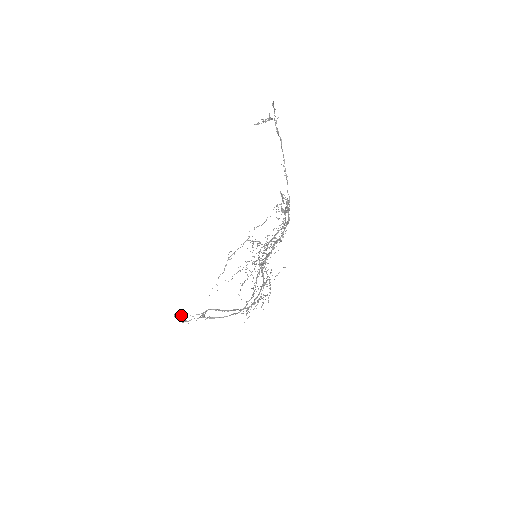
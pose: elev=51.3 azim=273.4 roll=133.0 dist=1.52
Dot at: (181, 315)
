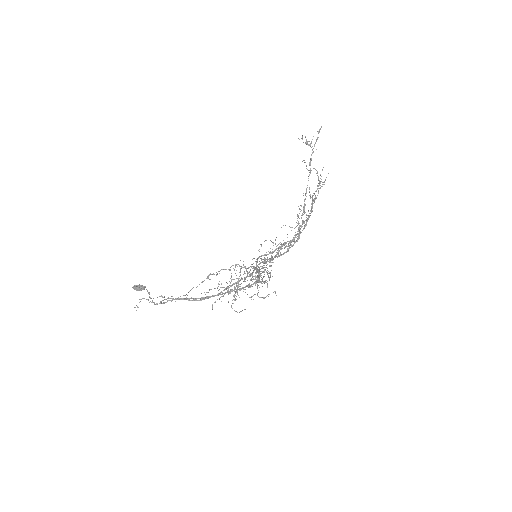
Dot at: (144, 286)
